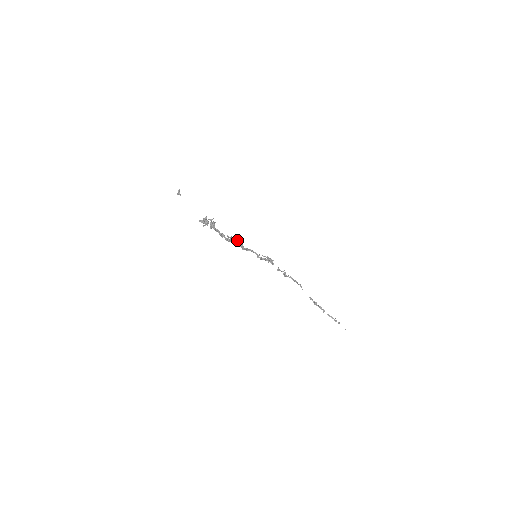
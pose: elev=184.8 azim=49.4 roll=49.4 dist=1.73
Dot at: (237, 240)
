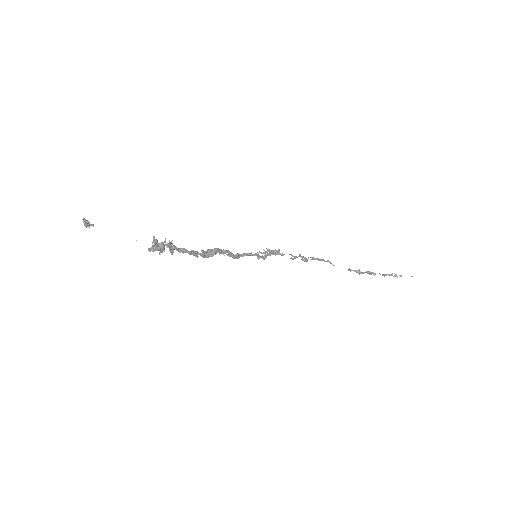
Dot at: (218, 249)
